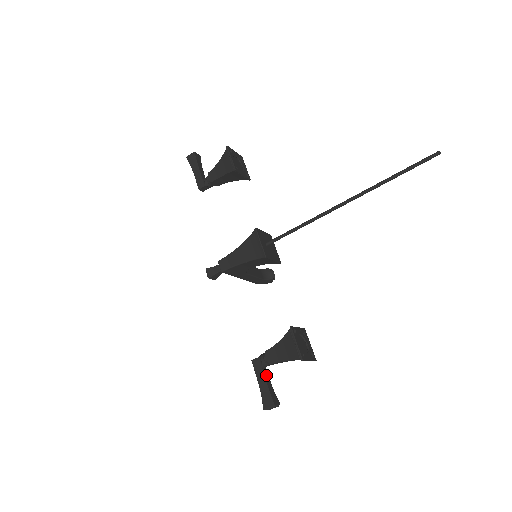
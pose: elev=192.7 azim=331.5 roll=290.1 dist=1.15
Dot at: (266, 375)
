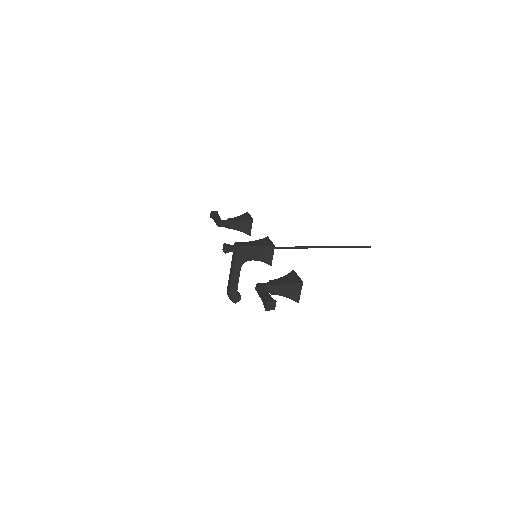
Dot at: occluded
